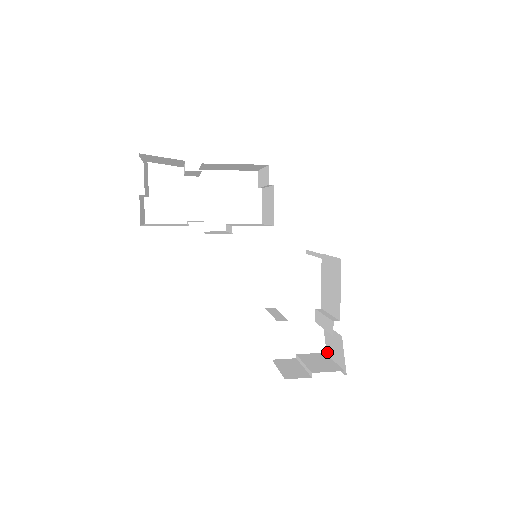
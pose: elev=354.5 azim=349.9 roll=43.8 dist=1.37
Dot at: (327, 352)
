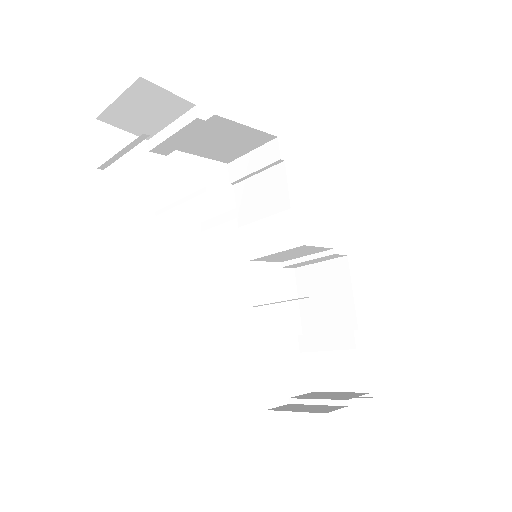
Dot at: (317, 390)
